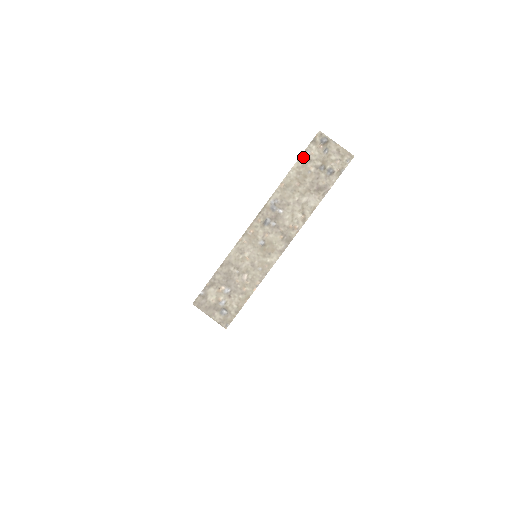
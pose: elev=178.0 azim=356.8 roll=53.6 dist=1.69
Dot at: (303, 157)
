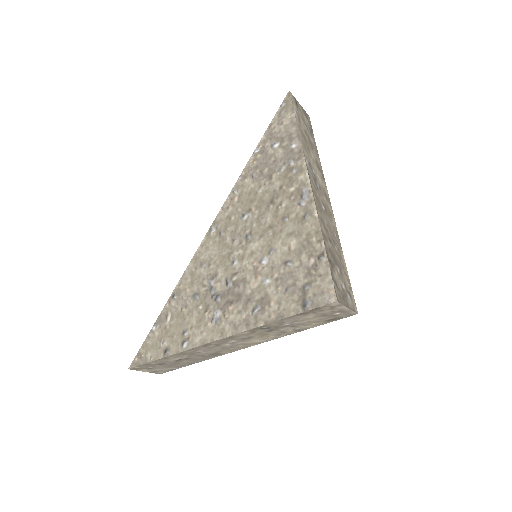
Dot at: (296, 116)
